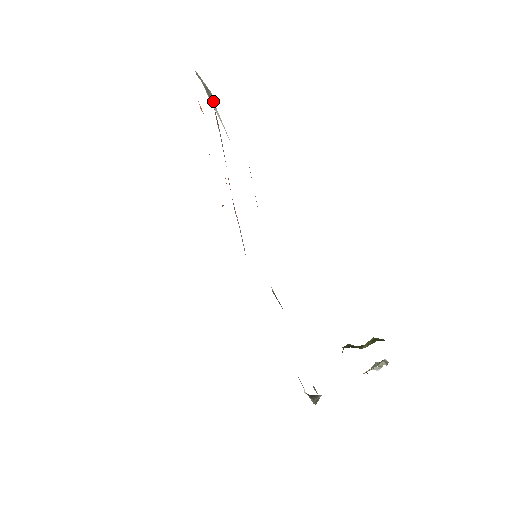
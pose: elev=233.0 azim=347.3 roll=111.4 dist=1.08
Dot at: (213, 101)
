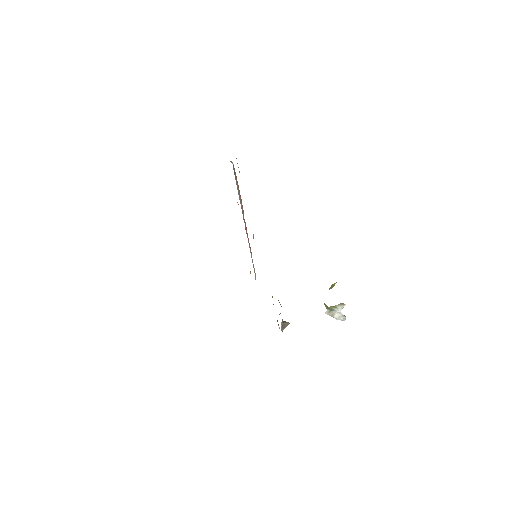
Dot at: (232, 162)
